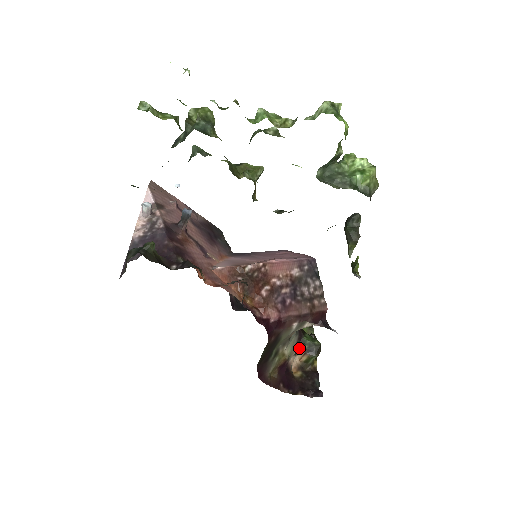
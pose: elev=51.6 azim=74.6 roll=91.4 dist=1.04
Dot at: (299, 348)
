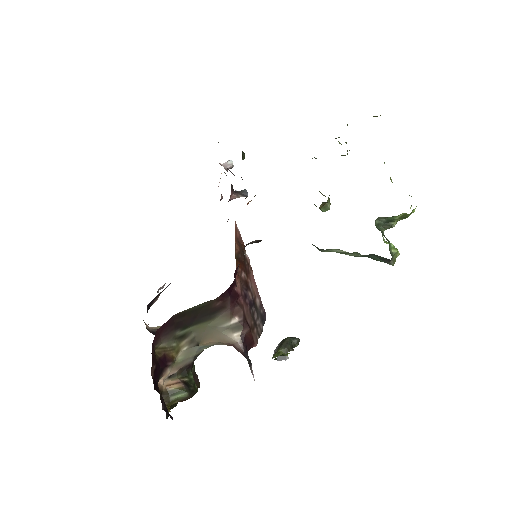
Dot at: (180, 374)
